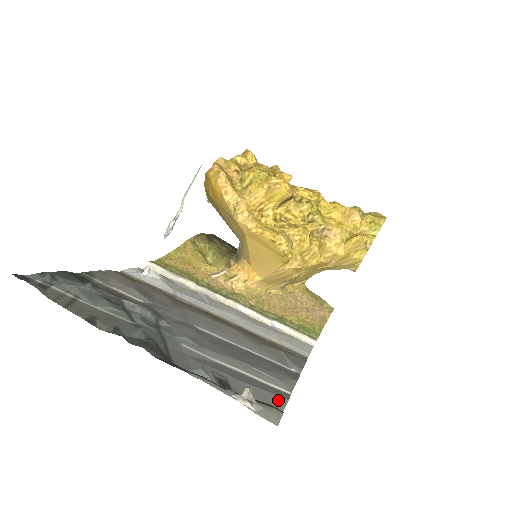
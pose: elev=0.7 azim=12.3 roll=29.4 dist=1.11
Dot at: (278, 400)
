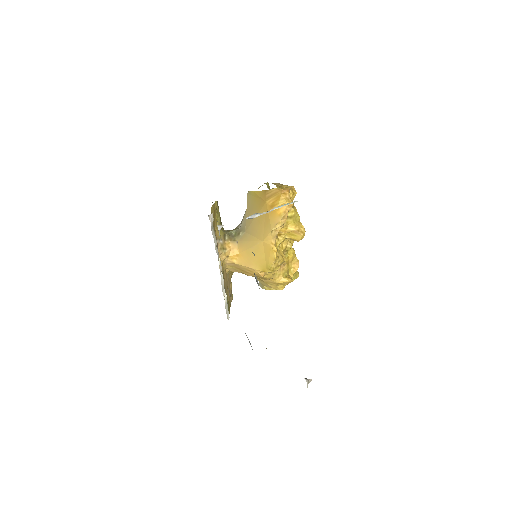
Dot at: occluded
